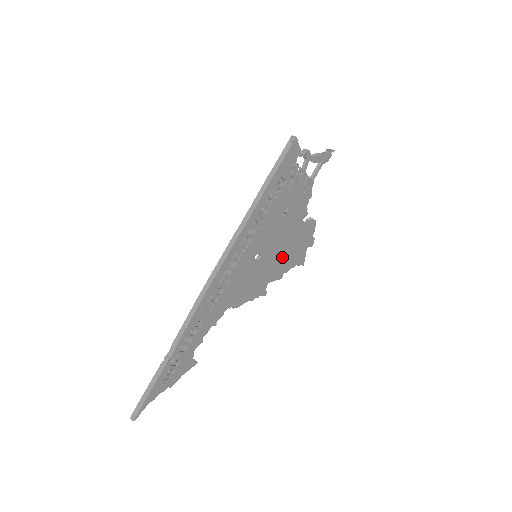
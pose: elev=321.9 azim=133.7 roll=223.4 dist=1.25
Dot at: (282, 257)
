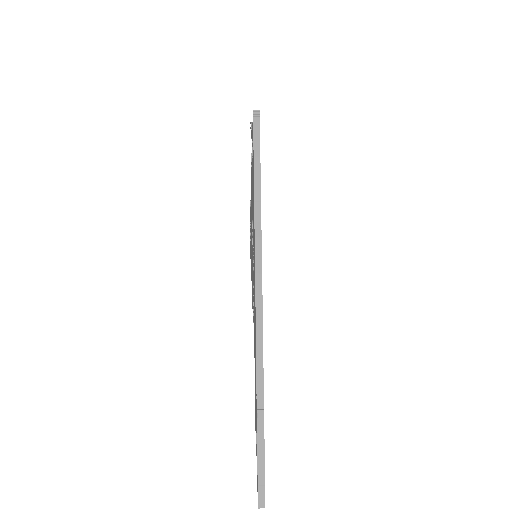
Dot at: occluded
